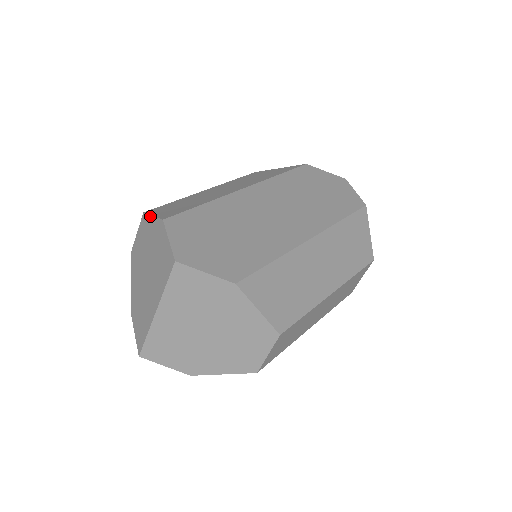
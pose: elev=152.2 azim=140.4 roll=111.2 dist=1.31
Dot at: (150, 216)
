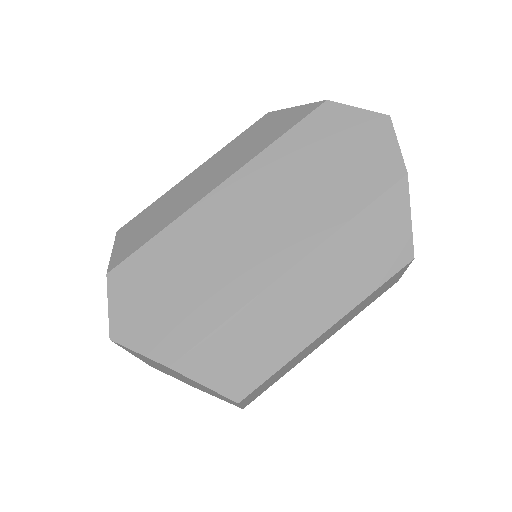
Dot at: (113, 248)
